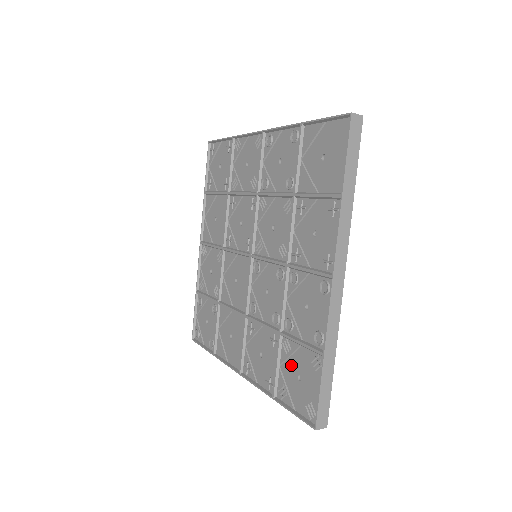
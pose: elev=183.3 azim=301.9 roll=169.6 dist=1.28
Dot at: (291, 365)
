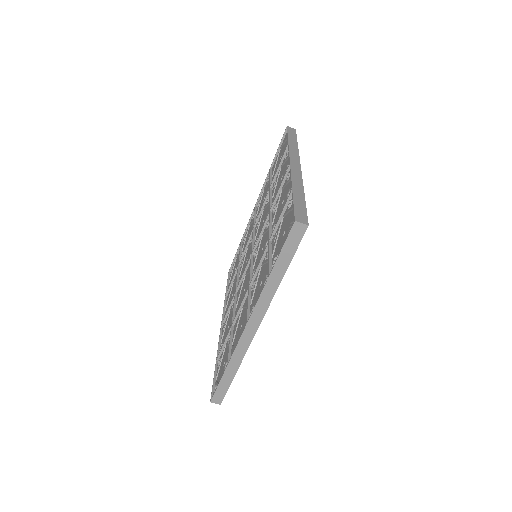
Dot at: (279, 241)
